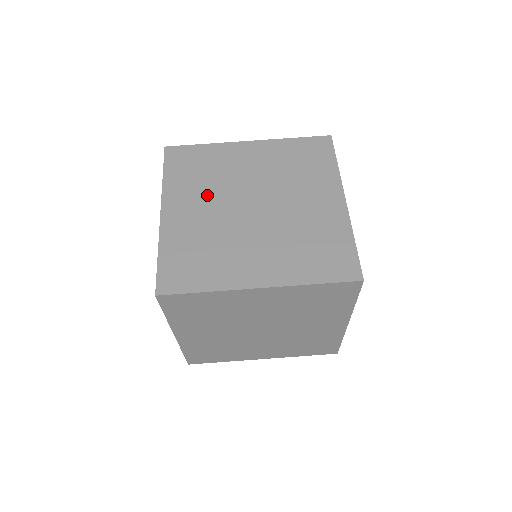
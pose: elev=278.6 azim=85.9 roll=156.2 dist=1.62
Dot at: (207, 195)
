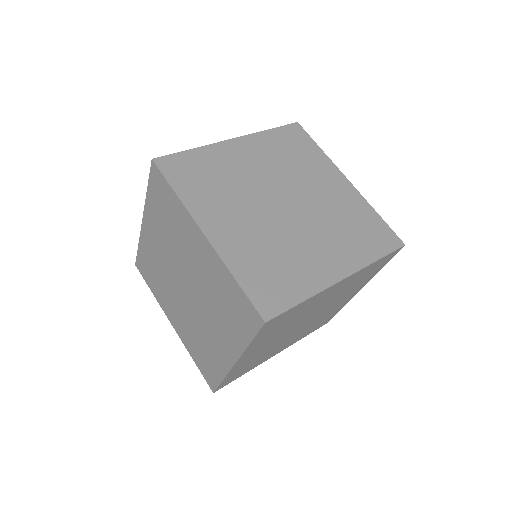
Dot at: occluded
